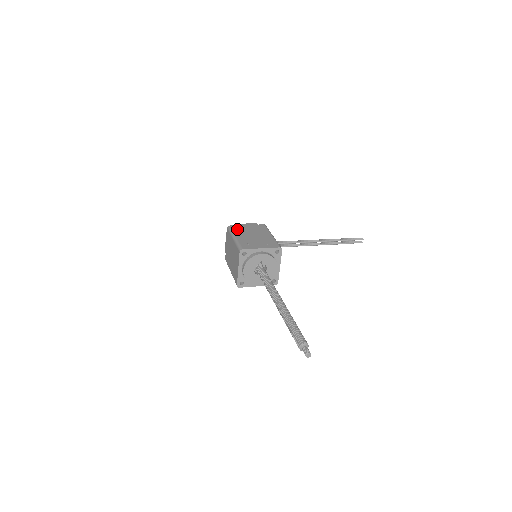
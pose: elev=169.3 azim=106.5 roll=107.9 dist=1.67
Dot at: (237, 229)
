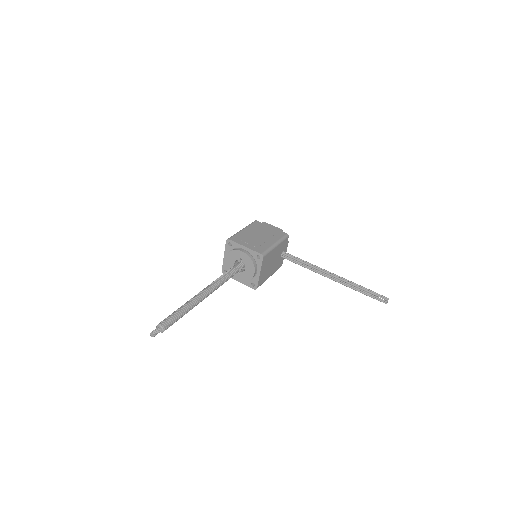
Dot at: (256, 225)
